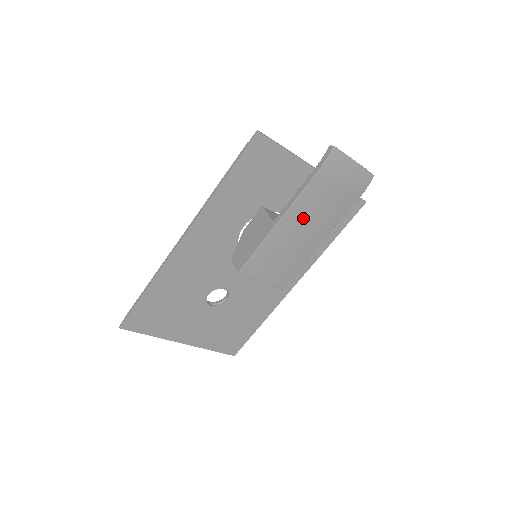
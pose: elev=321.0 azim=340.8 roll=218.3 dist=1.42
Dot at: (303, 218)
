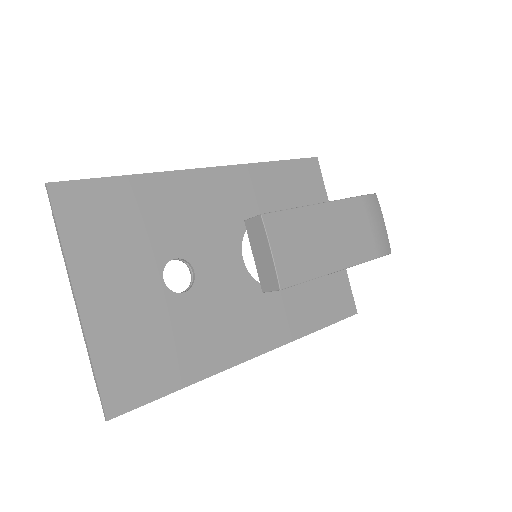
Dot at: (337, 223)
